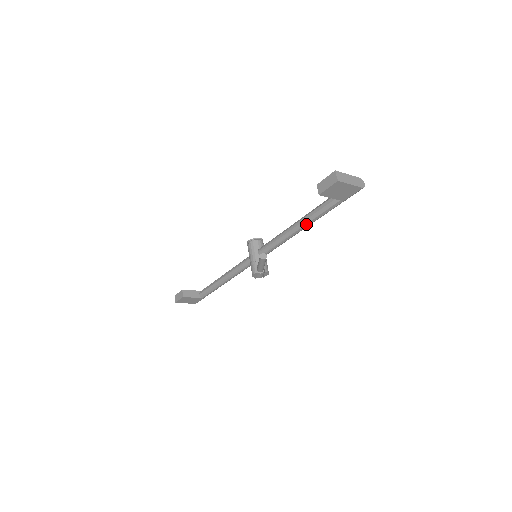
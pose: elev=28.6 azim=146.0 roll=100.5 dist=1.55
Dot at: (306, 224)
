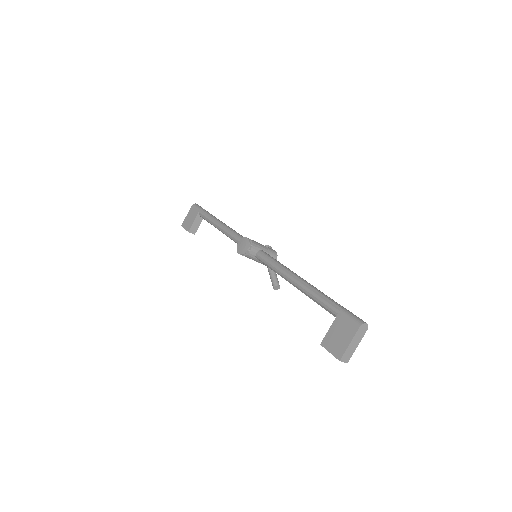
Dot at: occluded
